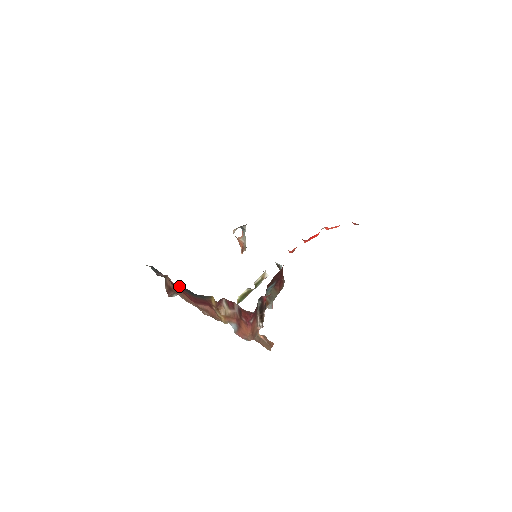
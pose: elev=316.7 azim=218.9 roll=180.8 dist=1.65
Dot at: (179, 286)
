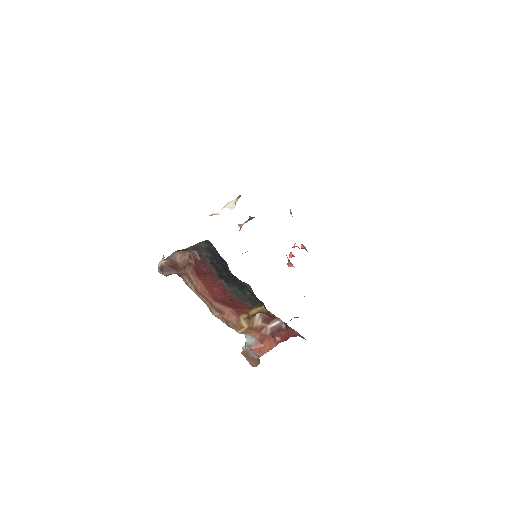
Dot at: (233, 282)
